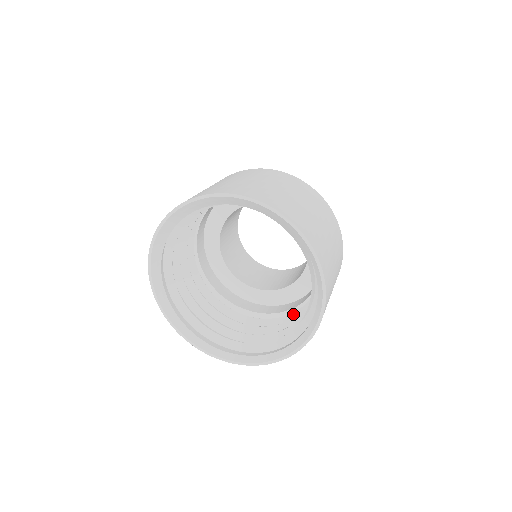
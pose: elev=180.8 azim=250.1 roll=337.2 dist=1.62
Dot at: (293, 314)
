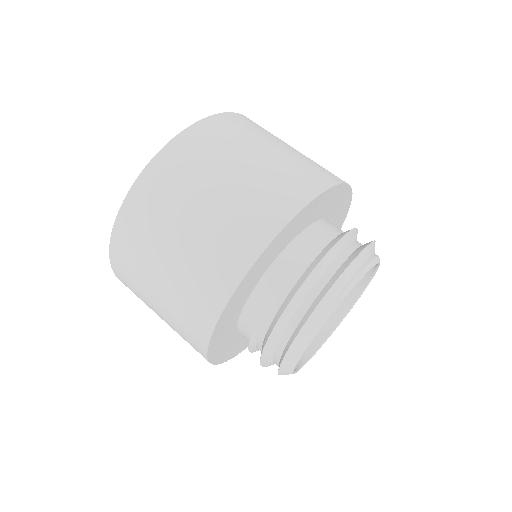
Dot at: occluded
